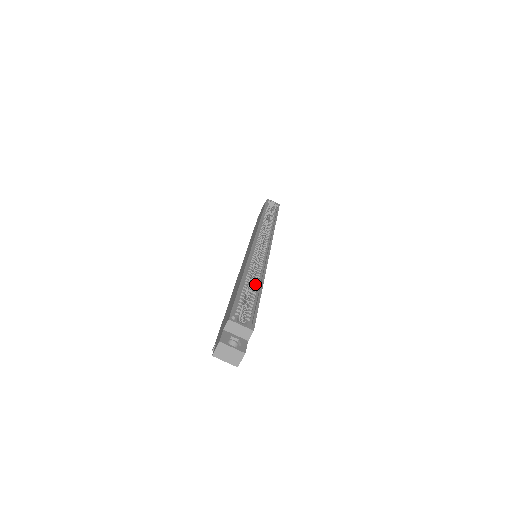
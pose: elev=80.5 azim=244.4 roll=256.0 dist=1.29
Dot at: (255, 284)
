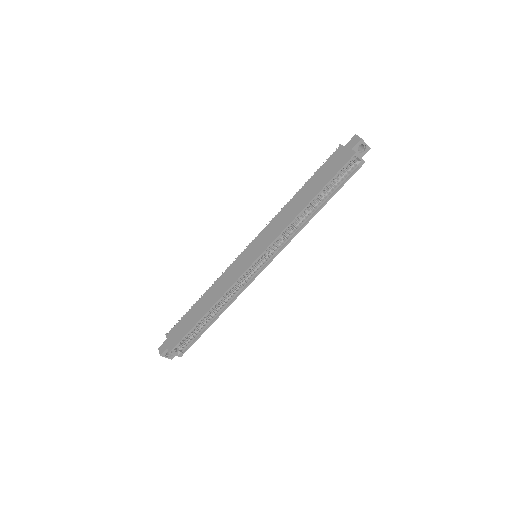
Dot at: (213, 315)
